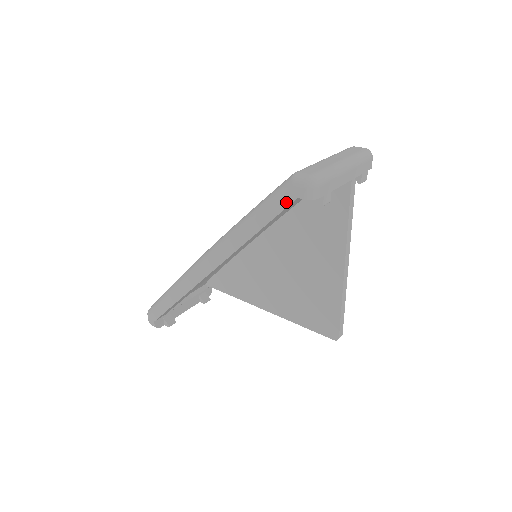
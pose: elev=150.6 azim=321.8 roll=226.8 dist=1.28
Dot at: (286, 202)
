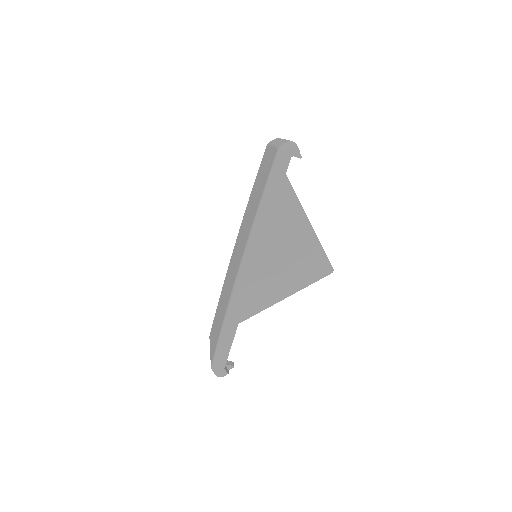
Dot at: (285, 166)
